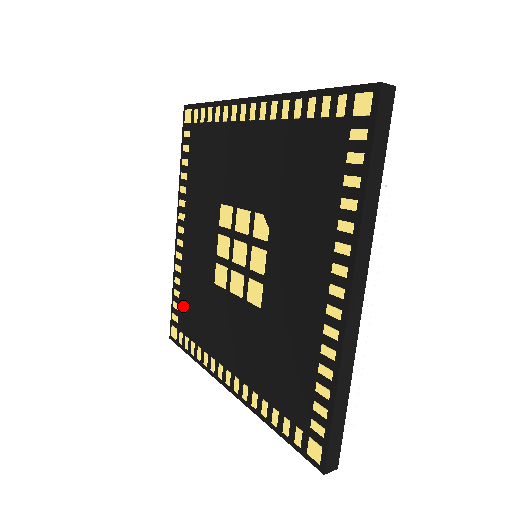
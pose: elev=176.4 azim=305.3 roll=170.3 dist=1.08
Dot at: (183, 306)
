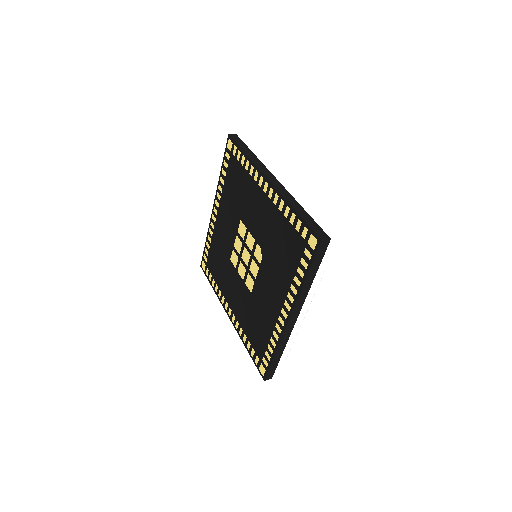
Dot at: (211, 256)
